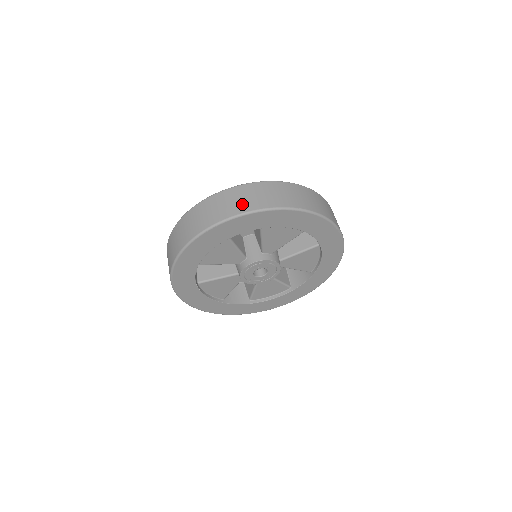
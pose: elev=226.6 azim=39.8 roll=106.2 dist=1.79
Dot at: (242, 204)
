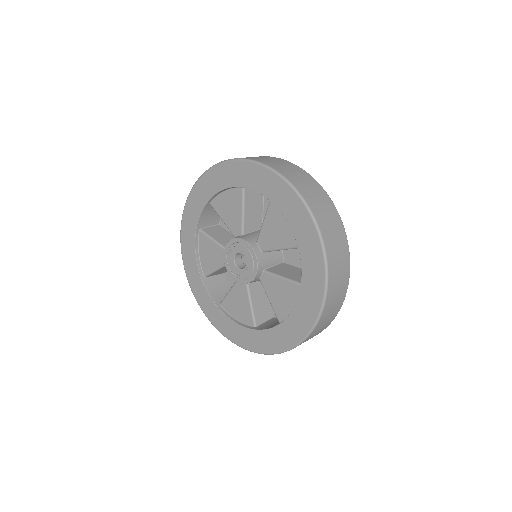
Dot at: occluded
